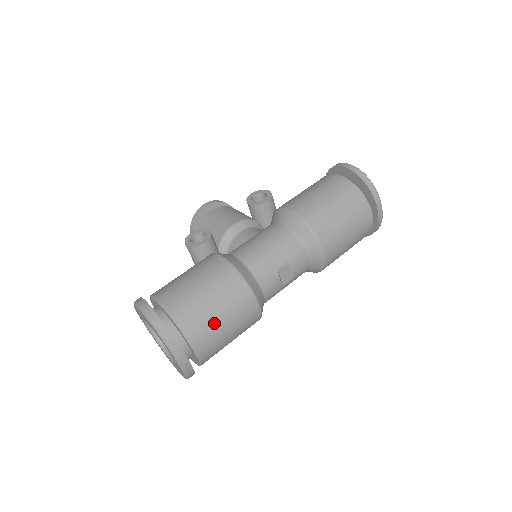
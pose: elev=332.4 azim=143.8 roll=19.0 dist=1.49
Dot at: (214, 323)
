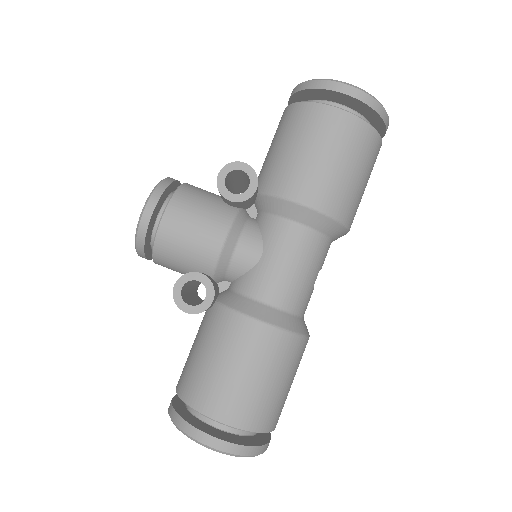
Dot at: (286, 396)
